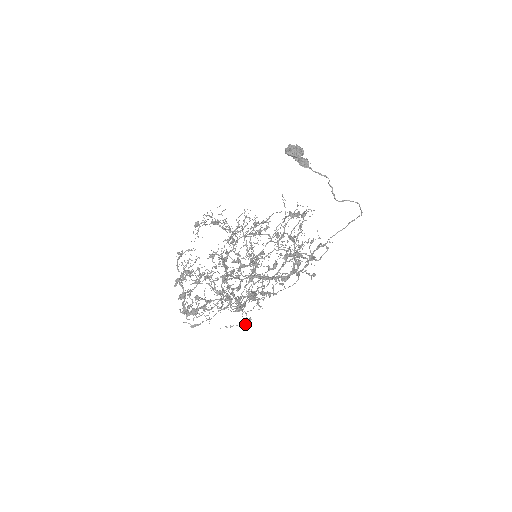
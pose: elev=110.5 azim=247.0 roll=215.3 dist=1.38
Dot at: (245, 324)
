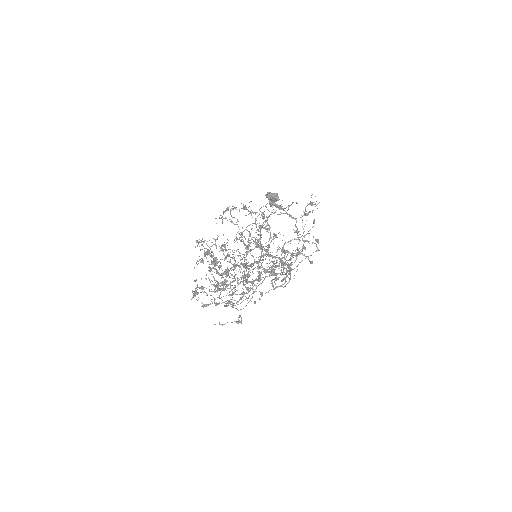
Dot at: (238, 320)
